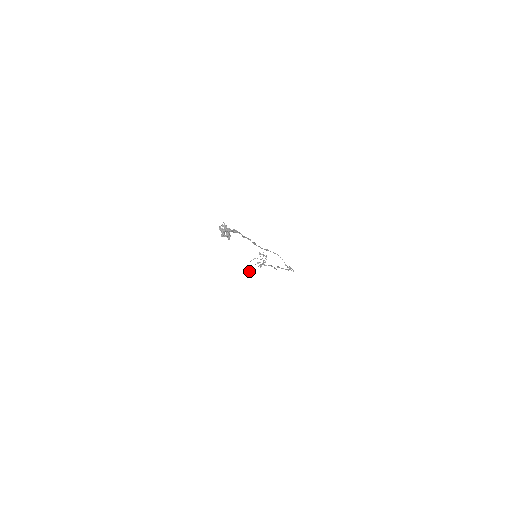
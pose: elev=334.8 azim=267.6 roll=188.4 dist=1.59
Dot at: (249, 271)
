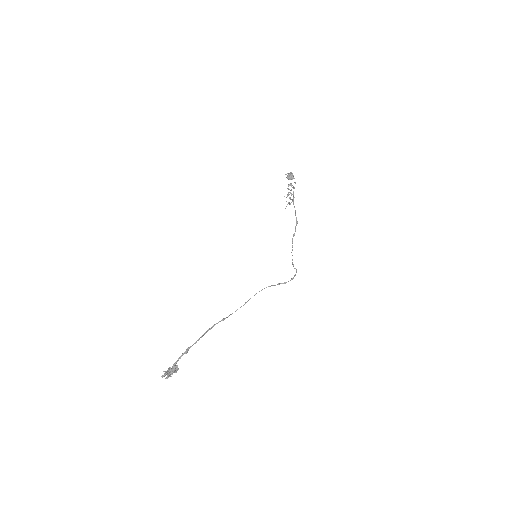
Dot at: occluded
